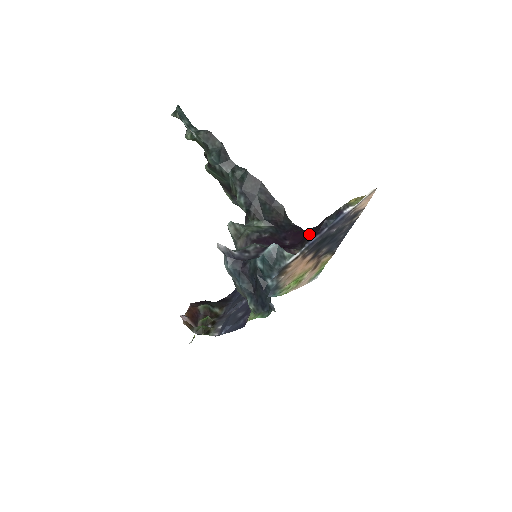
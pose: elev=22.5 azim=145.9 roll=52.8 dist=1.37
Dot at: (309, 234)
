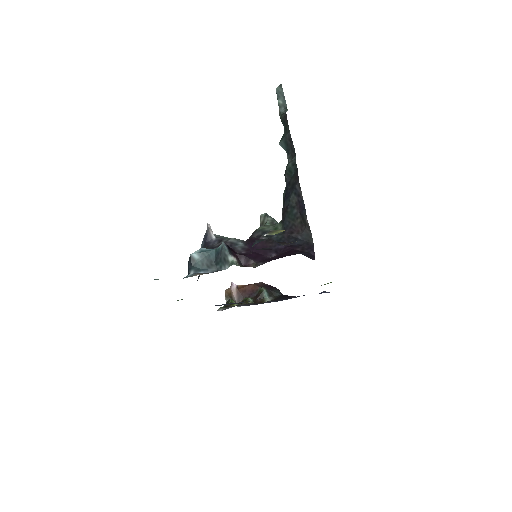
Dot at: occluded
